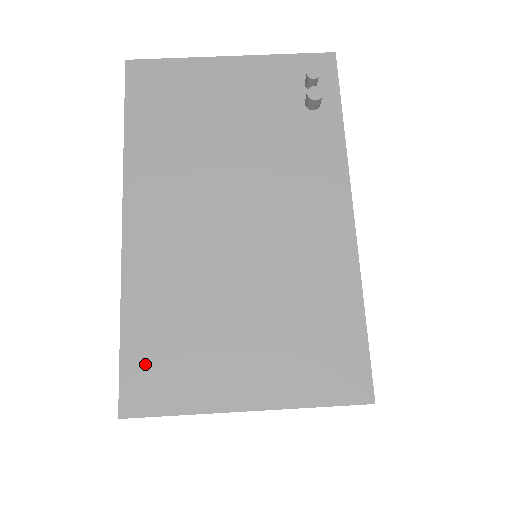
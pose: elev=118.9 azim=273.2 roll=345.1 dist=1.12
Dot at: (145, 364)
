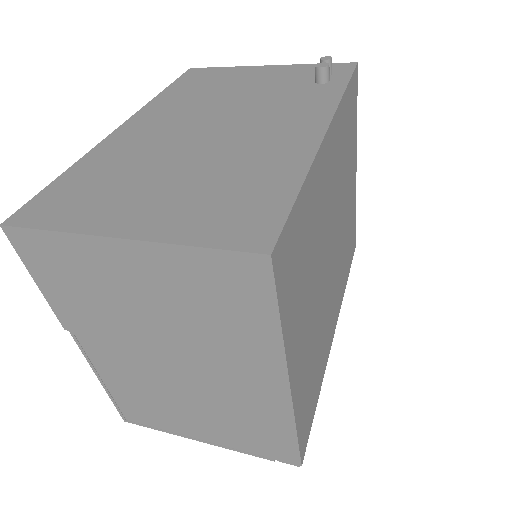
Dot at: (58, 196)
